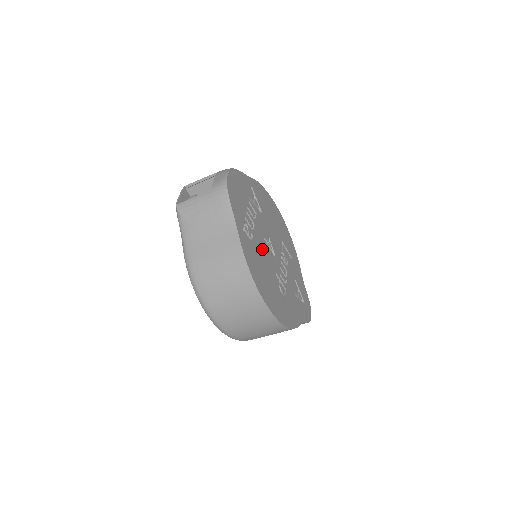
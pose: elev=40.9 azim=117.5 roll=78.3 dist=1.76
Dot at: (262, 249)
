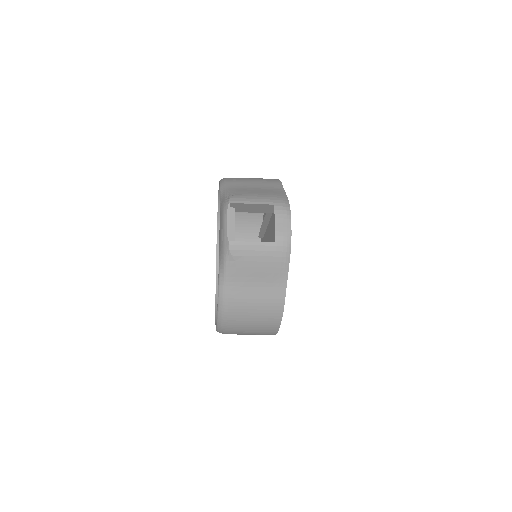
Dot at: occluded
